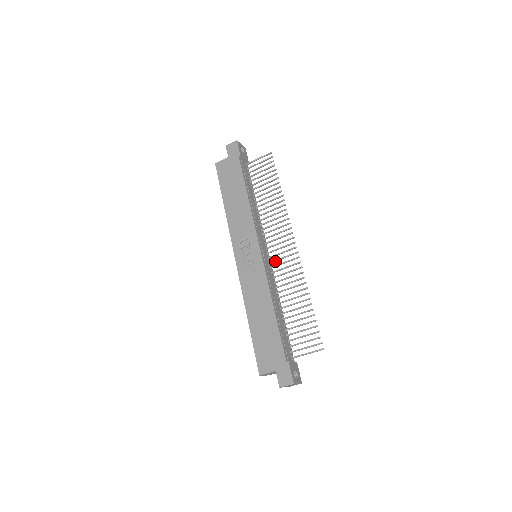
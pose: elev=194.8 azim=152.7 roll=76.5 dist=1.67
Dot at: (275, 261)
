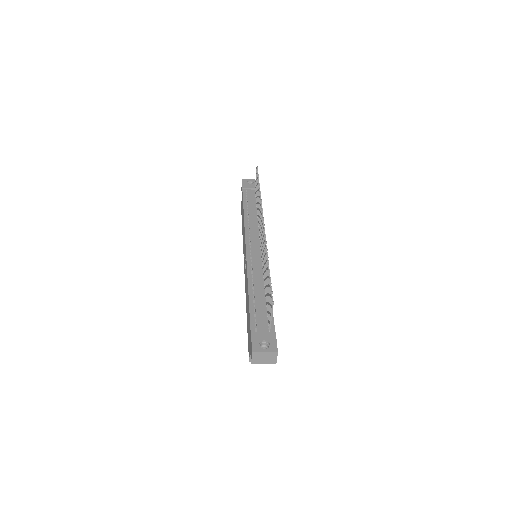
Dot at: occluded
